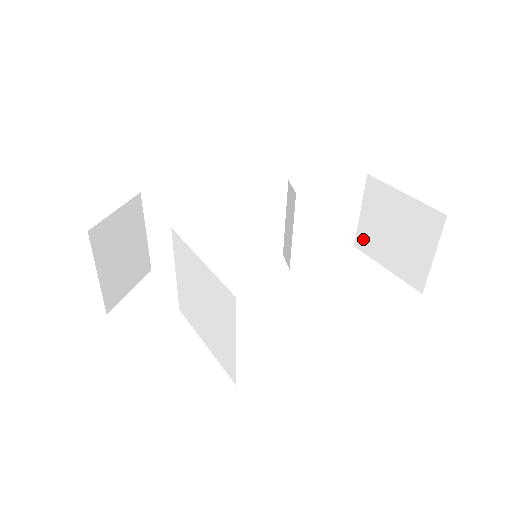
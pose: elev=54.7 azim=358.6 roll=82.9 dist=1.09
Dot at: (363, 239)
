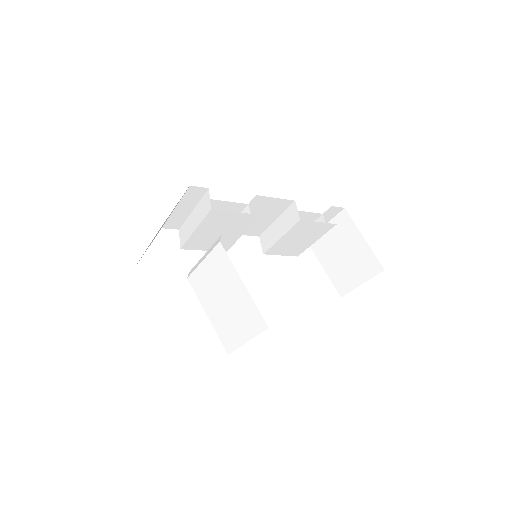
Dot at: (317, 242)
